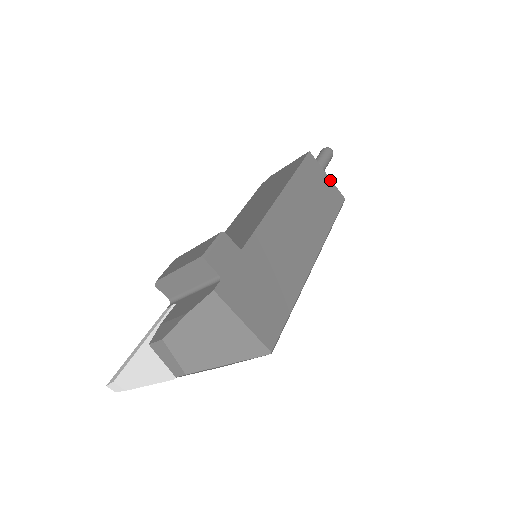
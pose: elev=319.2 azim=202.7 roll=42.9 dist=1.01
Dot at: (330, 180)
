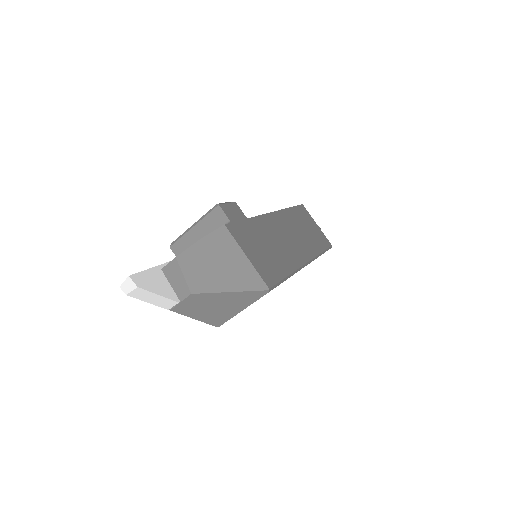
Dot at: (319, 228)
